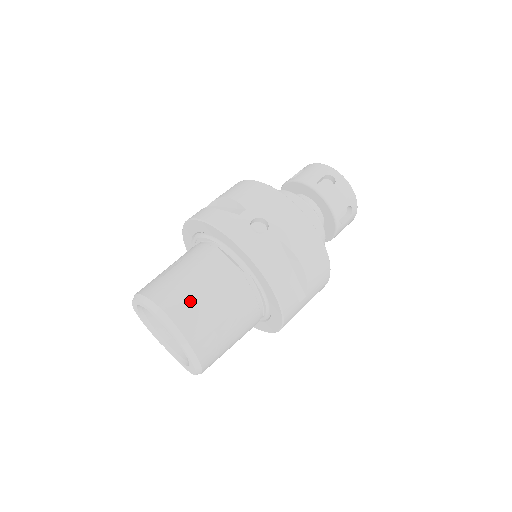
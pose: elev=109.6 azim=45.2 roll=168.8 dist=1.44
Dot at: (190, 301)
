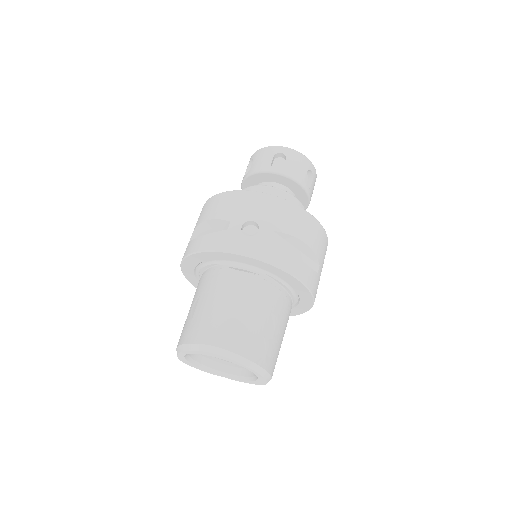
Dot at: (231, 325)
